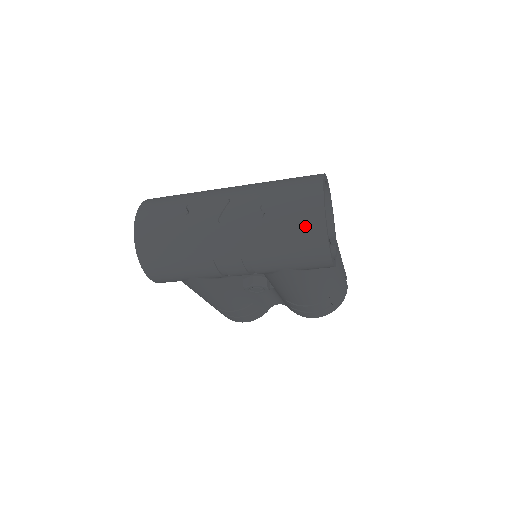
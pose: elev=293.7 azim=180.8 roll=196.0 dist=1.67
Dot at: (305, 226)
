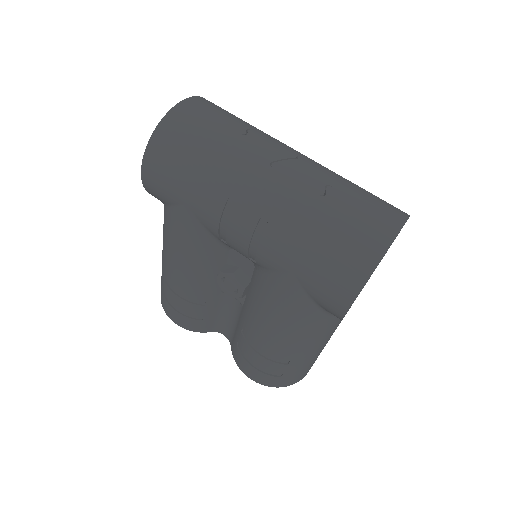
Dot at: (360, 239)
